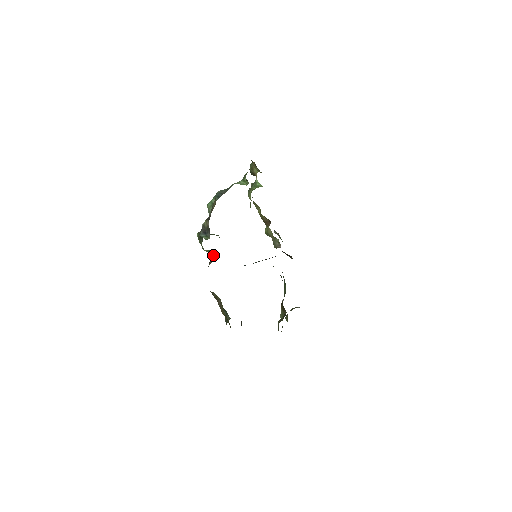
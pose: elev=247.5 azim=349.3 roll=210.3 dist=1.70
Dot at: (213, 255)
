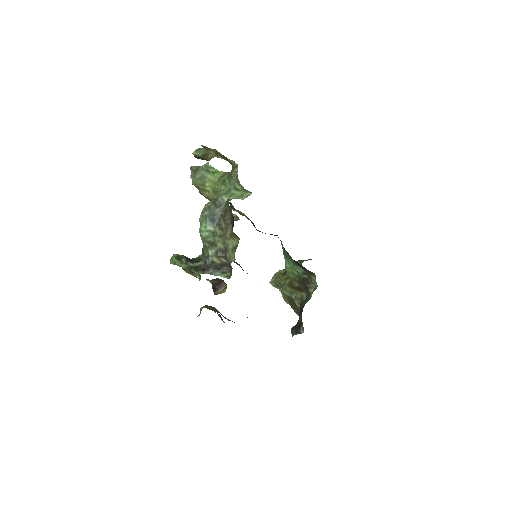
Dot at: (220, 281)
